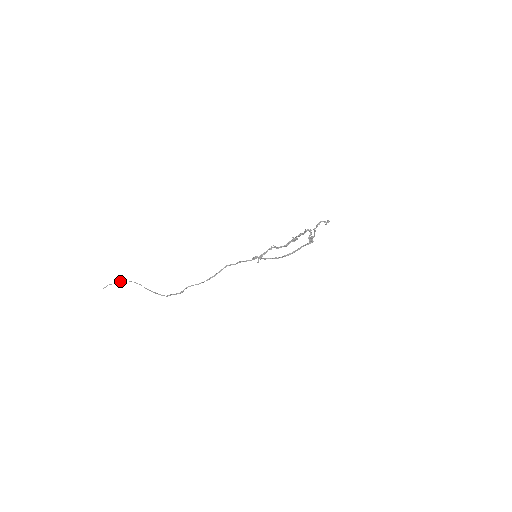
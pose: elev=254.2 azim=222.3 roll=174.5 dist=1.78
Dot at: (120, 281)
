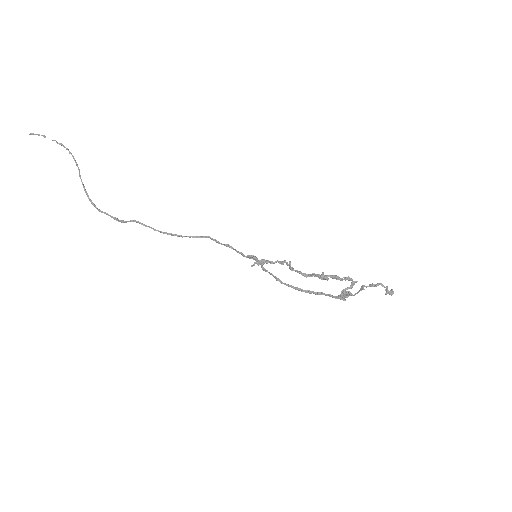
Dot at: occluded
